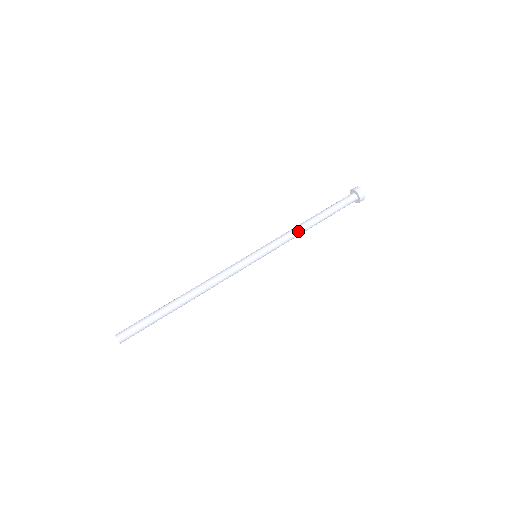
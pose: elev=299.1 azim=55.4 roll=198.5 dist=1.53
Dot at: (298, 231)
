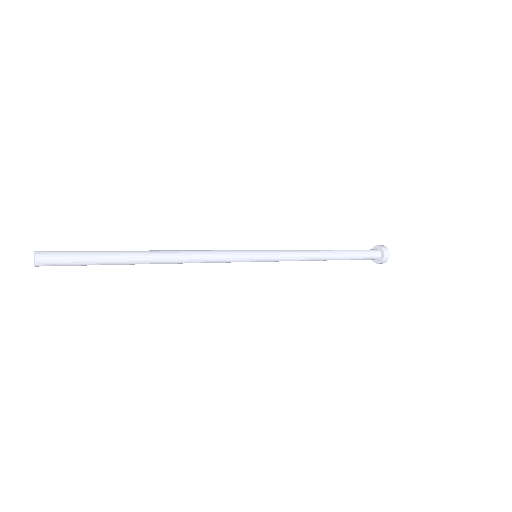
Dot at: (312, 254)
